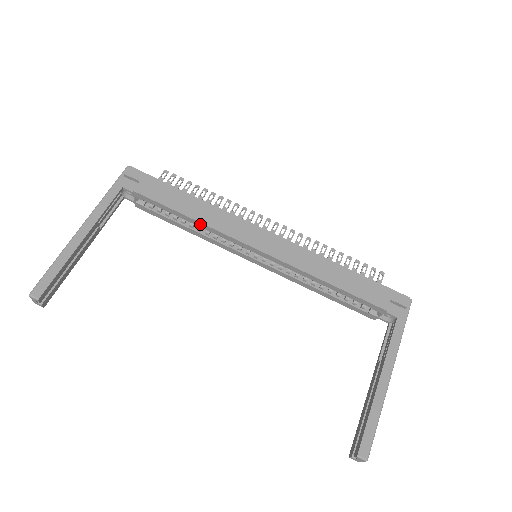
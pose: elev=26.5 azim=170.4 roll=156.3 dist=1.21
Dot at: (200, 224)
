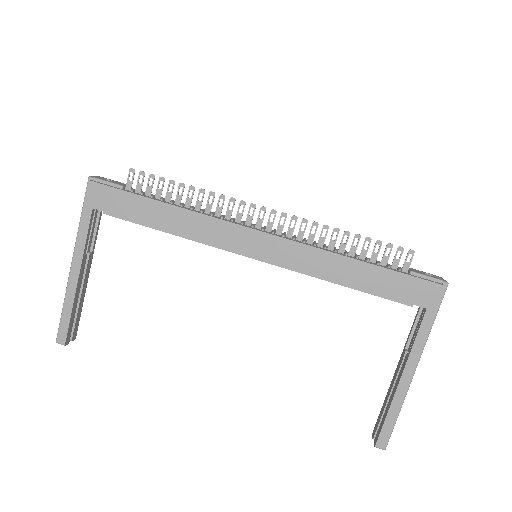
Dot at: (185, 237)
